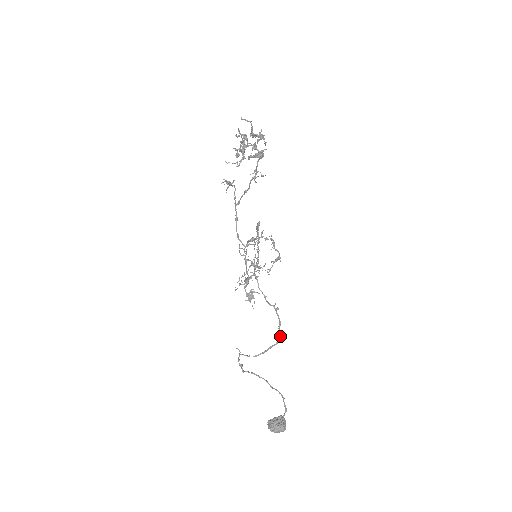
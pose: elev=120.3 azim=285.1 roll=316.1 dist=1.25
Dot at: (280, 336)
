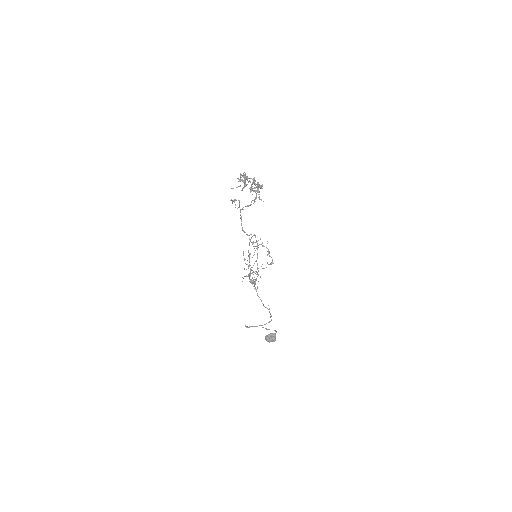
Dot at: (271, 320)
